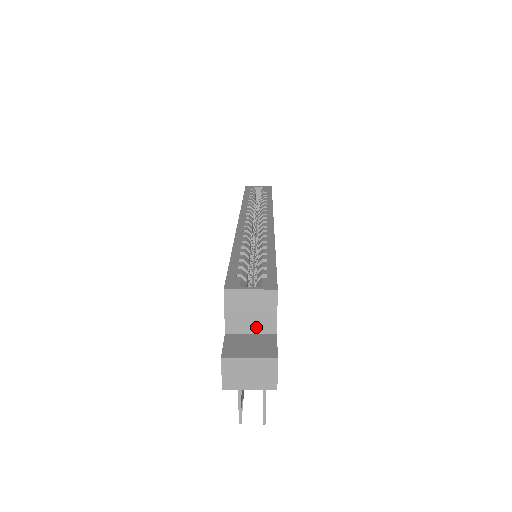
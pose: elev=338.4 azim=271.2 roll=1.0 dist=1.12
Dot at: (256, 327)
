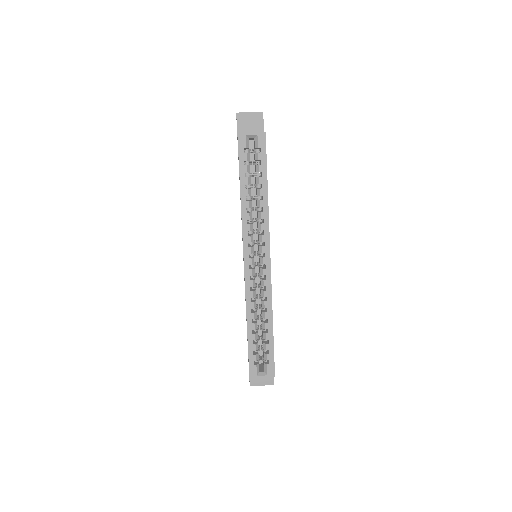
Dot at: occluded
